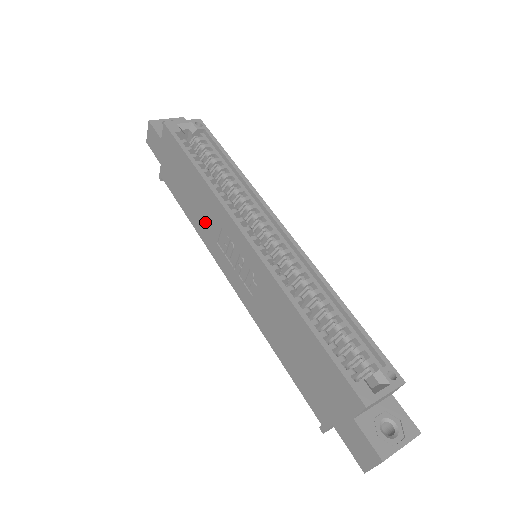
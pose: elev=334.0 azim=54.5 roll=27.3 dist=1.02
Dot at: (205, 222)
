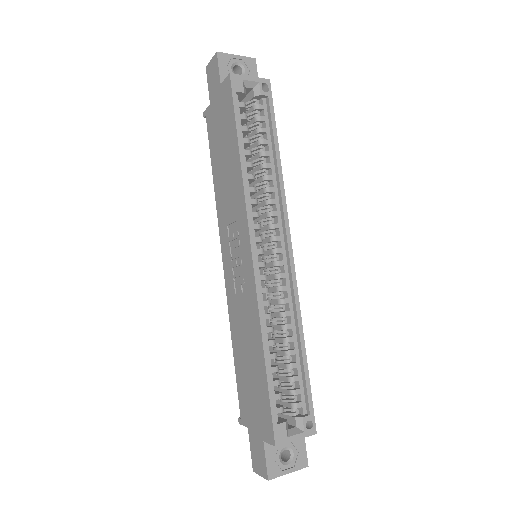
Dot at: (225, 199)
